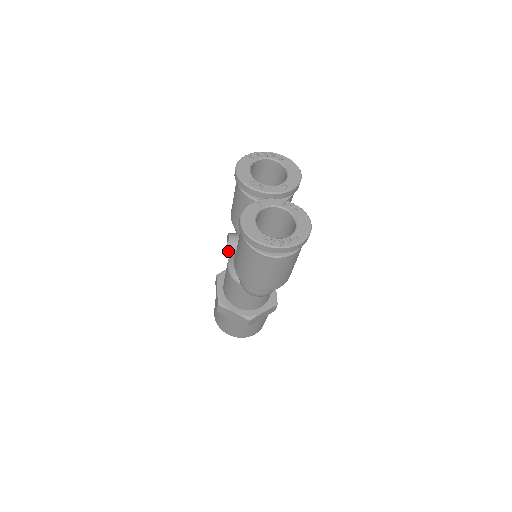
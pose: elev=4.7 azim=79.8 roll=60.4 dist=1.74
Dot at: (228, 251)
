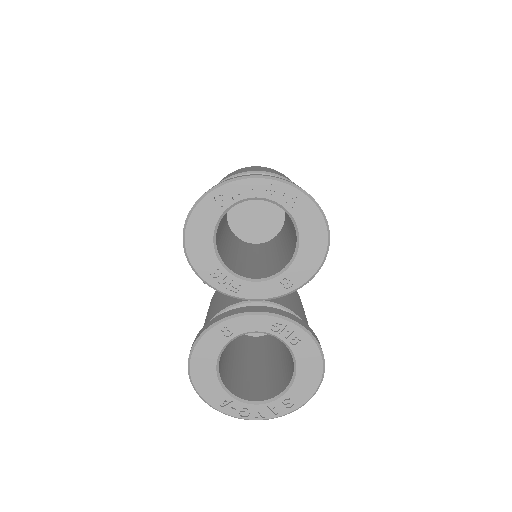
Dot at: occluded
